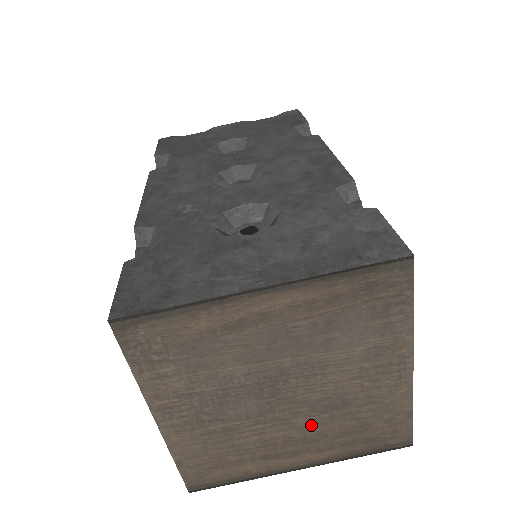
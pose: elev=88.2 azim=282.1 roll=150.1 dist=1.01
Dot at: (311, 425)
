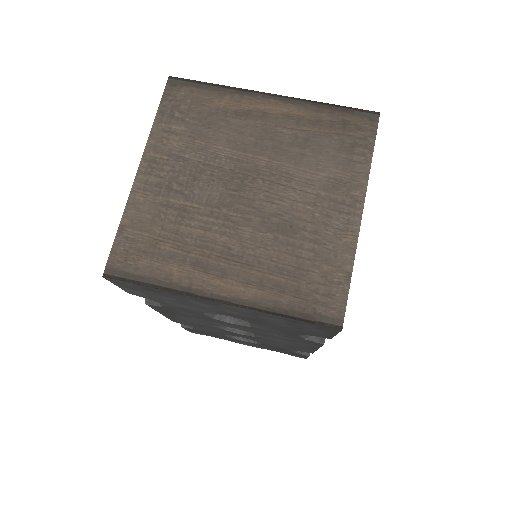
Dot at: (254, 242)
